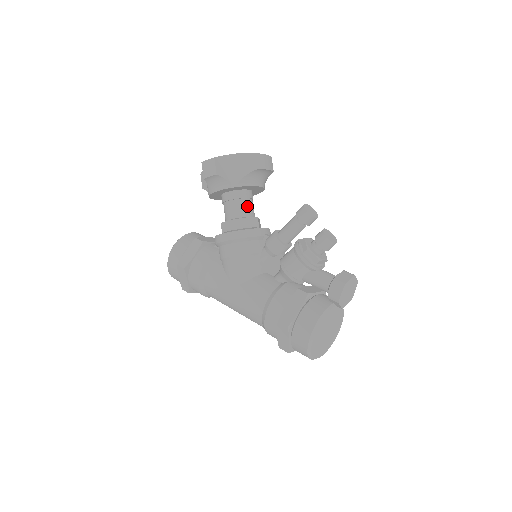
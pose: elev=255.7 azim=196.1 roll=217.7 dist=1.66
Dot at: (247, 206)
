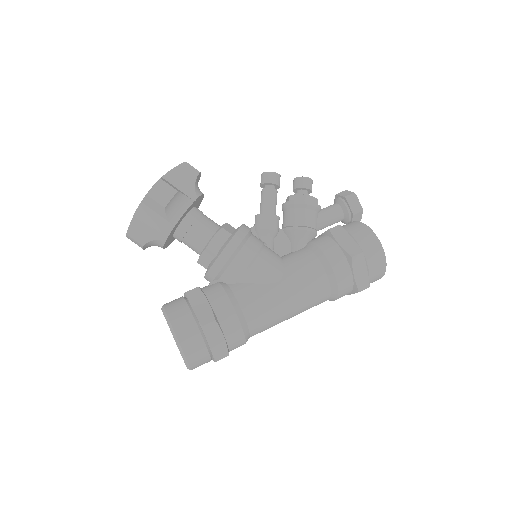
Dot at: (210, 219)
